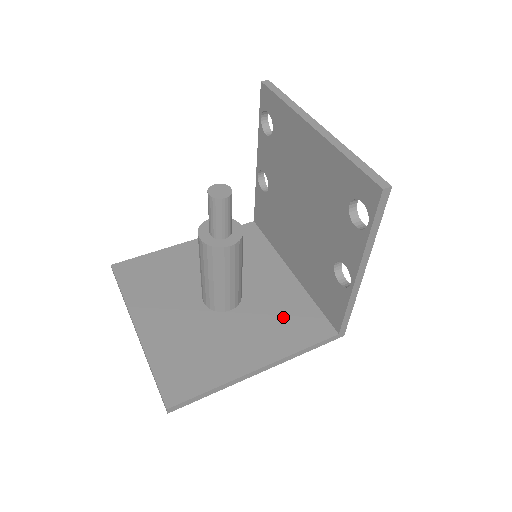
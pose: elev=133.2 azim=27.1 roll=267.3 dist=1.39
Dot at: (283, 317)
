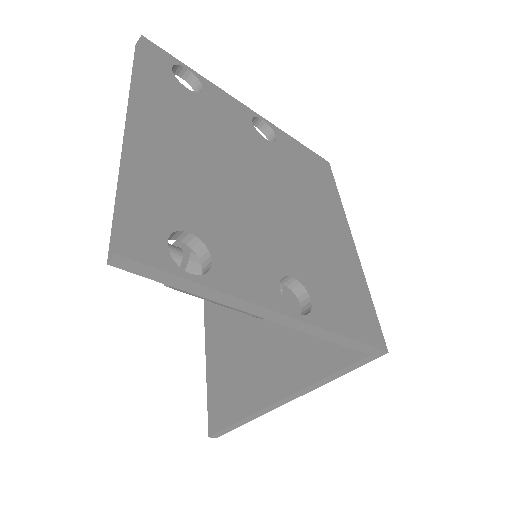
Dot at: occluded
